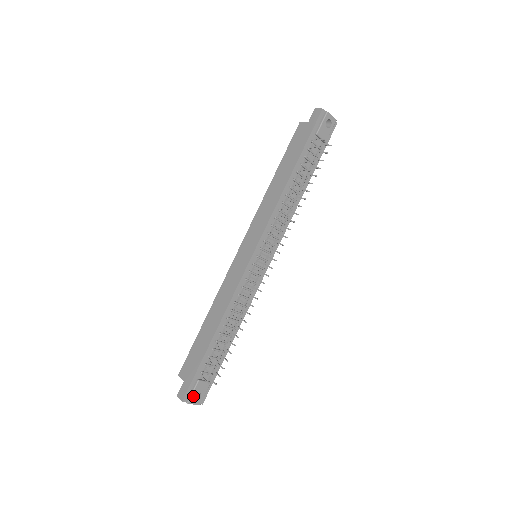
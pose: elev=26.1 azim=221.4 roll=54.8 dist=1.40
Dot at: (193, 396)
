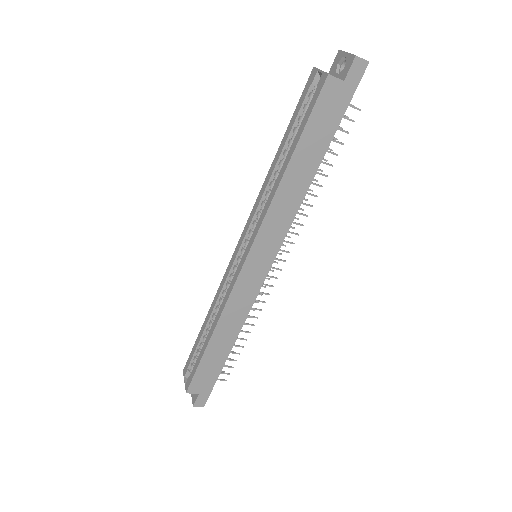
Dot at: occluded
